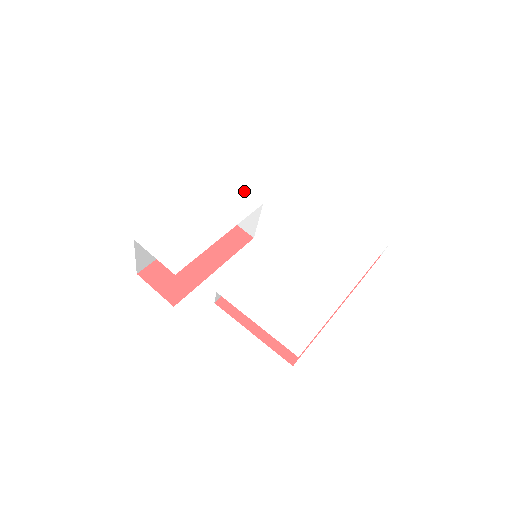
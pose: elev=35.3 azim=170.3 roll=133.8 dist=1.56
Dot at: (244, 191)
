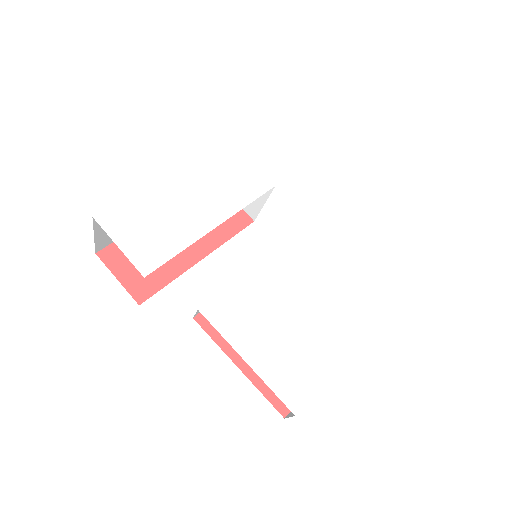
Dot at: (253, 164)
